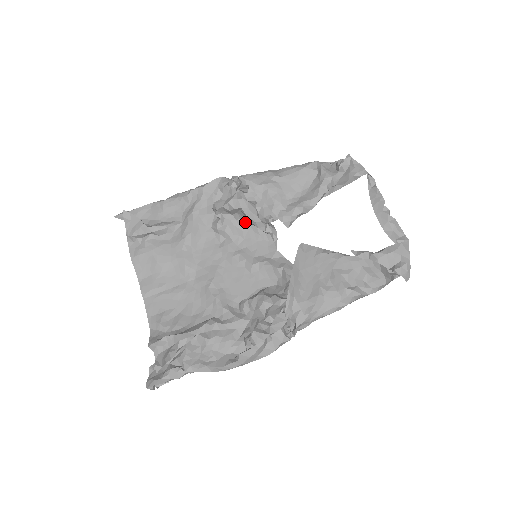
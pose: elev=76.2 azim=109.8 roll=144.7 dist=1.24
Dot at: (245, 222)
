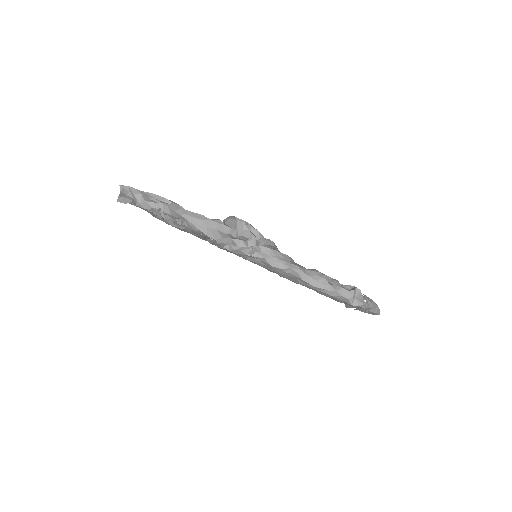
Dot at: occluded
